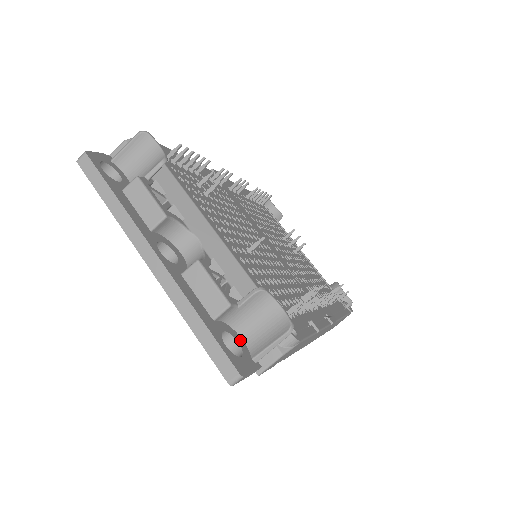
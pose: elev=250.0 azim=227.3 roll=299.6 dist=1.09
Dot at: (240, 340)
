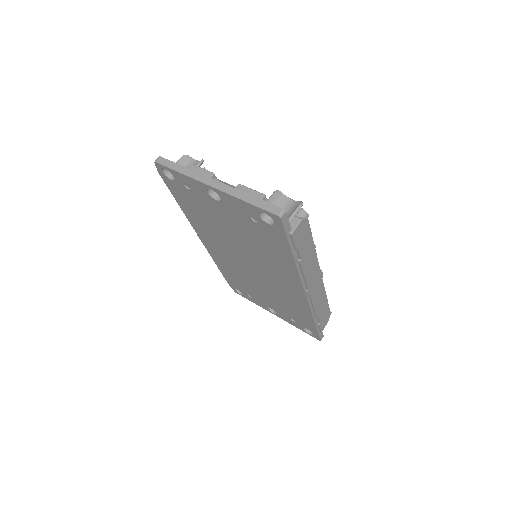
Dot at: occluded
